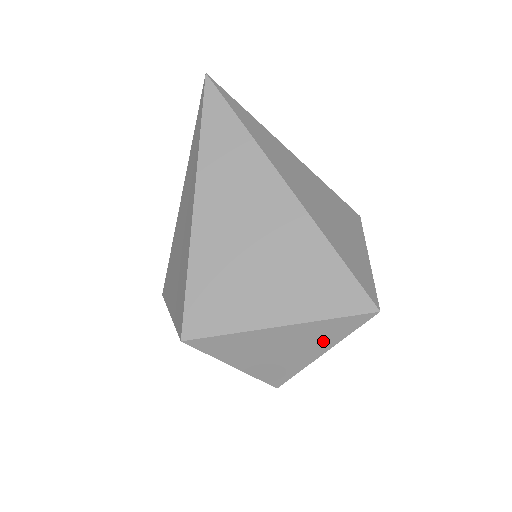
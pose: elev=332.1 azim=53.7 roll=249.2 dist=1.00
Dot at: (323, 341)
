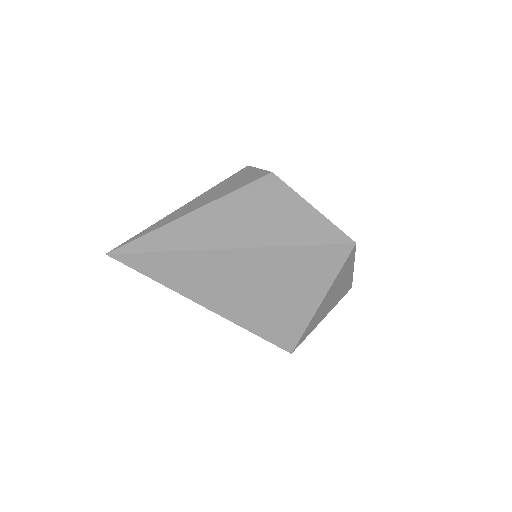
Dot at: (347, 272)
